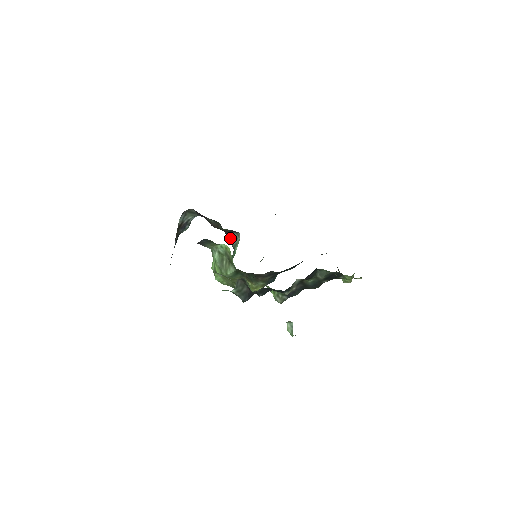
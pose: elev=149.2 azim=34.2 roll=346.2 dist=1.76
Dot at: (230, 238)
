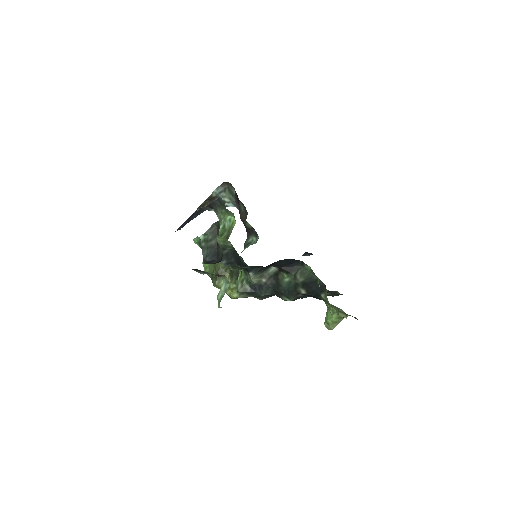
Dot at: (248, 241)
